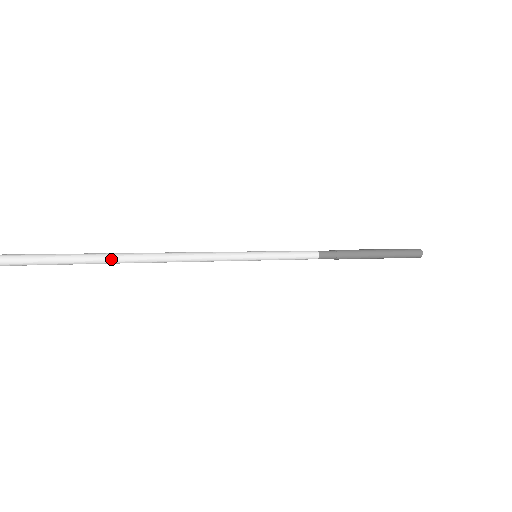
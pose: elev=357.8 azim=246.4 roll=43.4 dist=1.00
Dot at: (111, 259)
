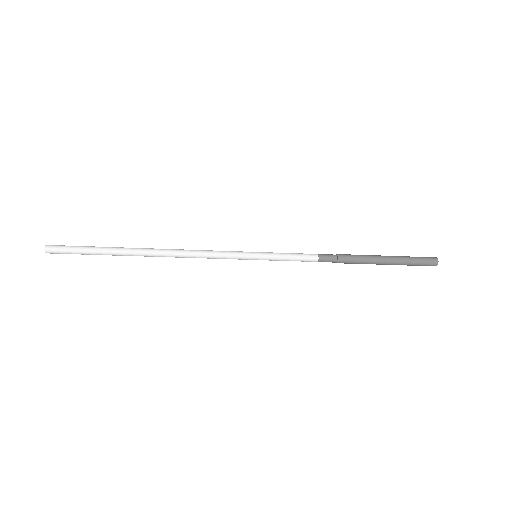
Dot at: (130, 249)
